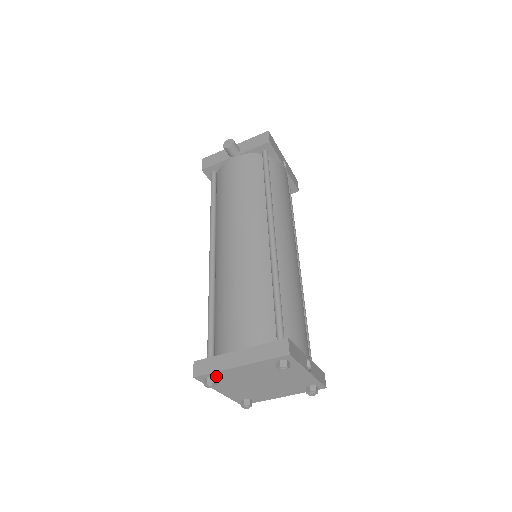
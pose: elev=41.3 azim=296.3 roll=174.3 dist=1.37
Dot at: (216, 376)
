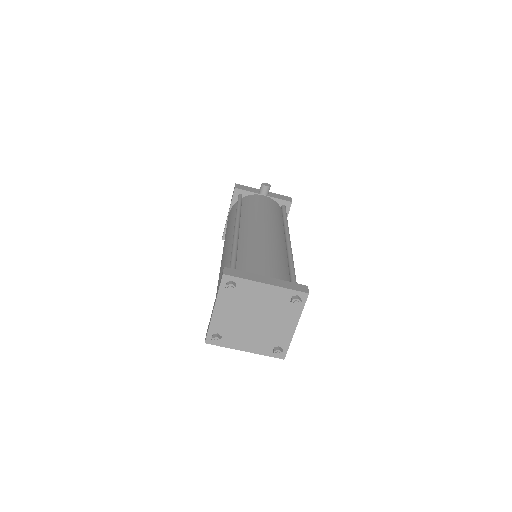
Dot at: (238, 285)
